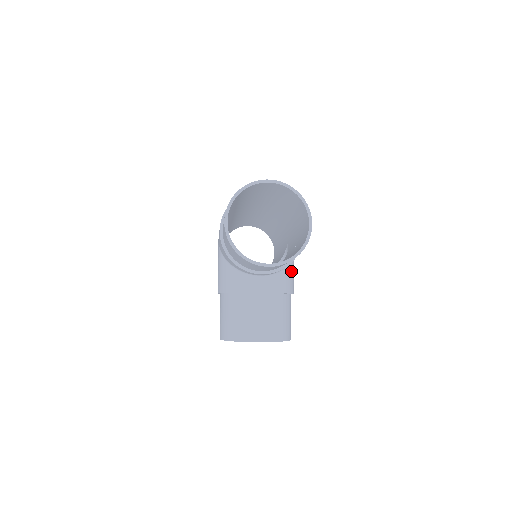
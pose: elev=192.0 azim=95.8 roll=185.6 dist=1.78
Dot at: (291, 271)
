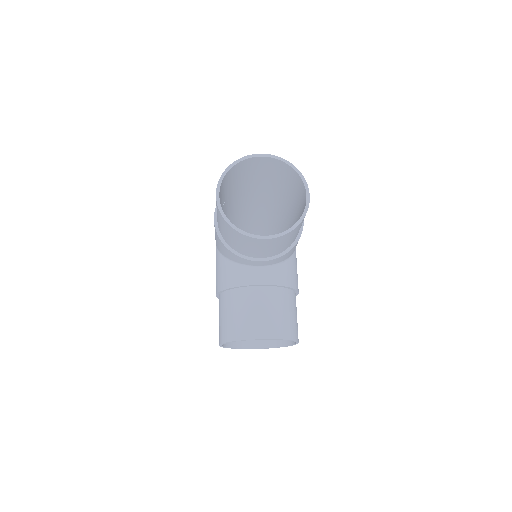
Dot at: (294, 266)
